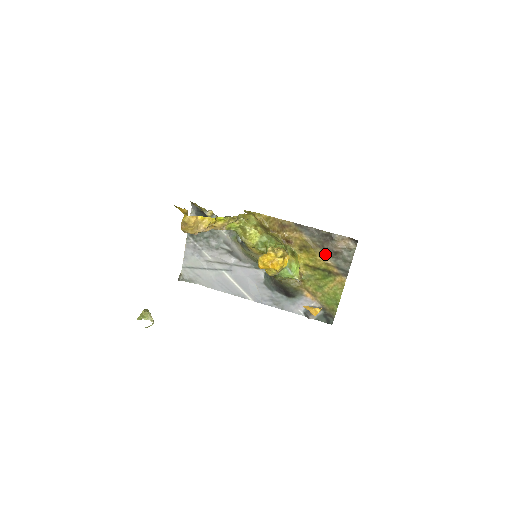
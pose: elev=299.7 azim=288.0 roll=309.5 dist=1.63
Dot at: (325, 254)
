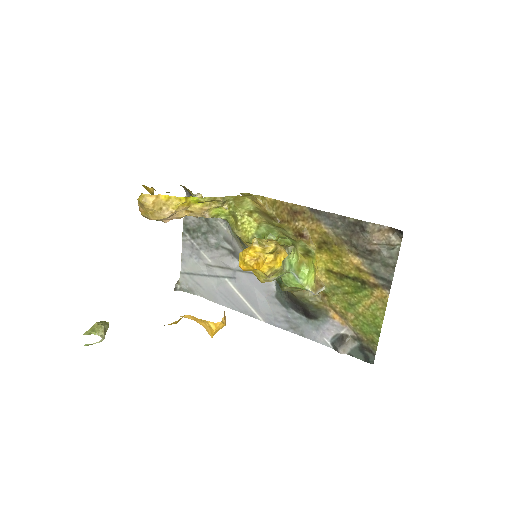
Dot at: (355, 254)
